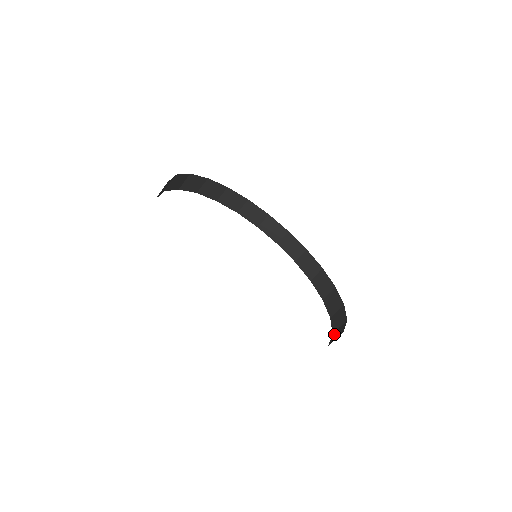
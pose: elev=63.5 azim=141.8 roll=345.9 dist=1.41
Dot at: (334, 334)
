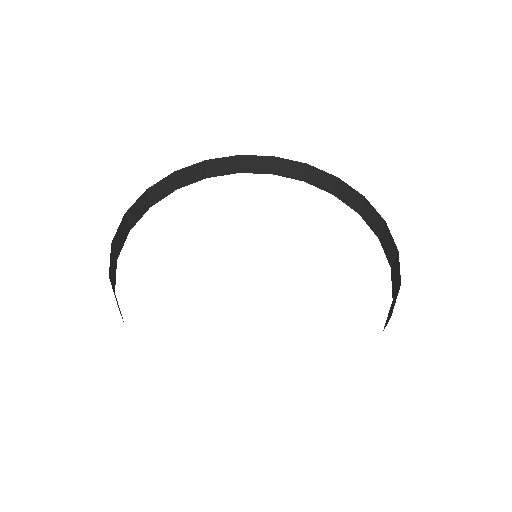
Dot at: (383, 244)
